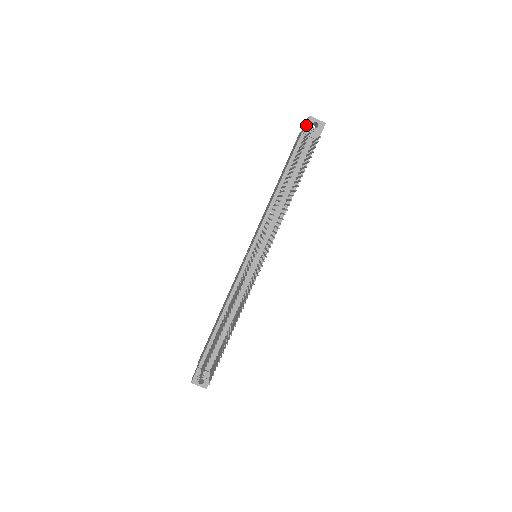
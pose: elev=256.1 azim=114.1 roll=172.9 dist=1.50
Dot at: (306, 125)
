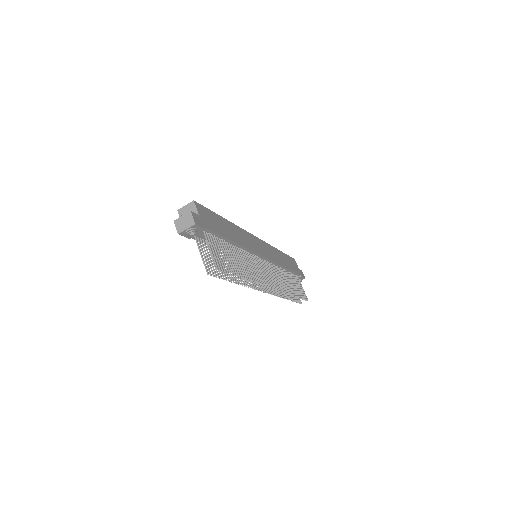
Dot at: occluded
